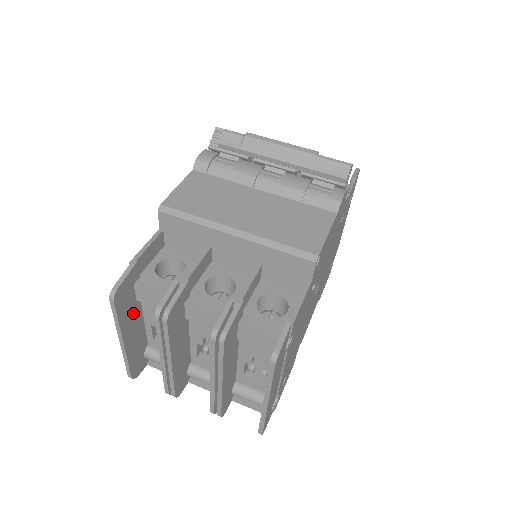
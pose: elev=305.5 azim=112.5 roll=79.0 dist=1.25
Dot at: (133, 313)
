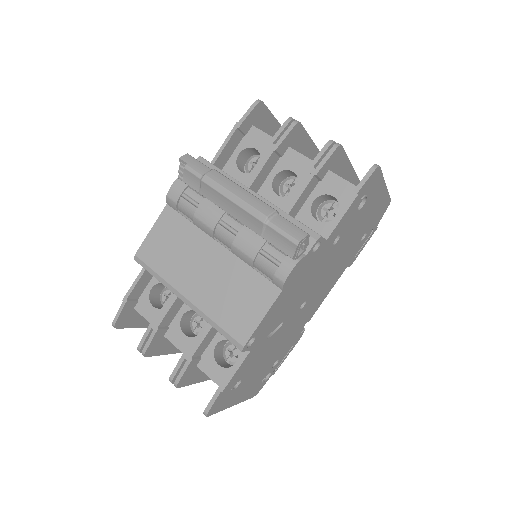
Dot at: occluded
